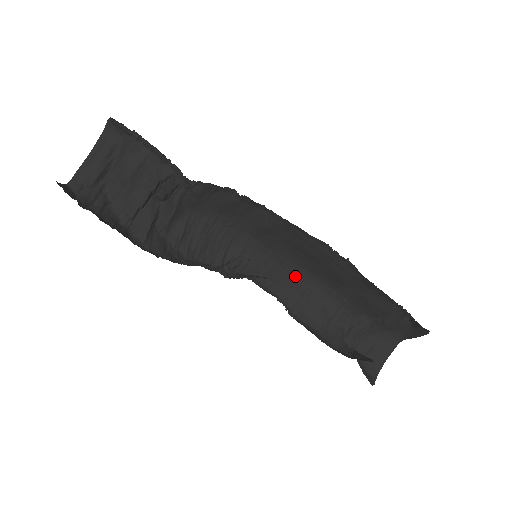
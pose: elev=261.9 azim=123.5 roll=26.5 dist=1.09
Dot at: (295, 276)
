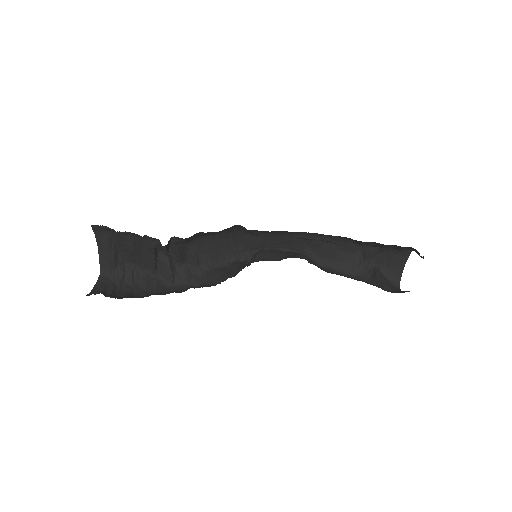
Dot at: (300, 237)
